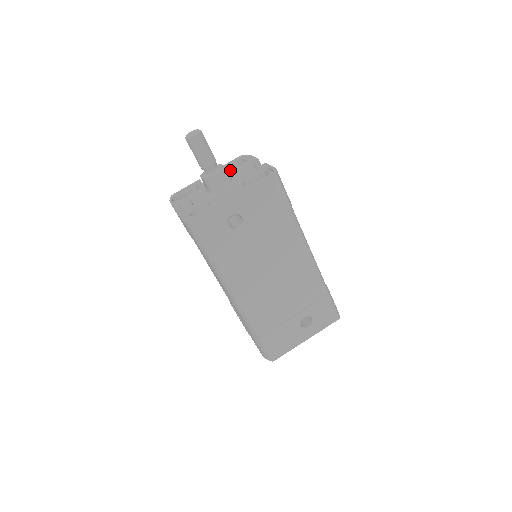
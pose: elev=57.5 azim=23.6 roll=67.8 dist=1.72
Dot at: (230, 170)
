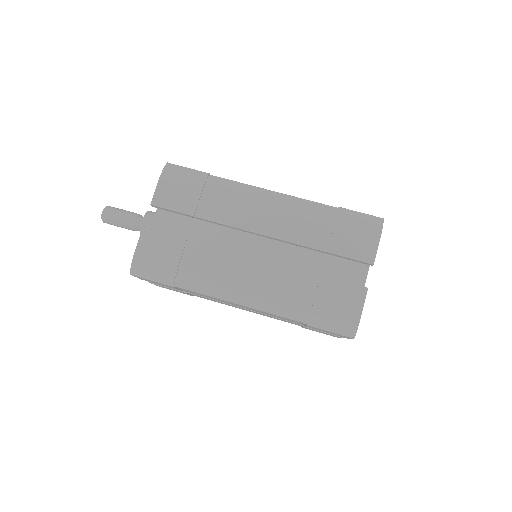
Dot at: occluded
